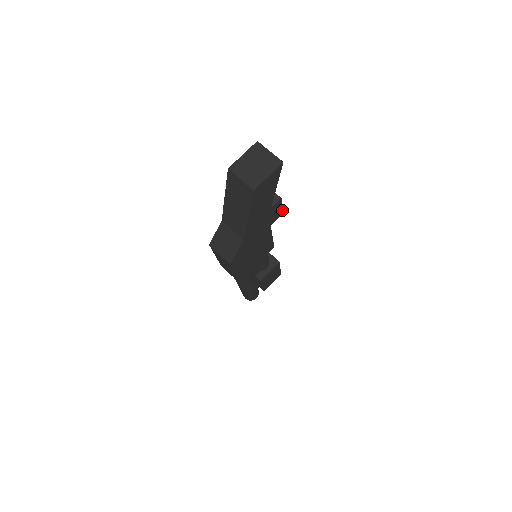
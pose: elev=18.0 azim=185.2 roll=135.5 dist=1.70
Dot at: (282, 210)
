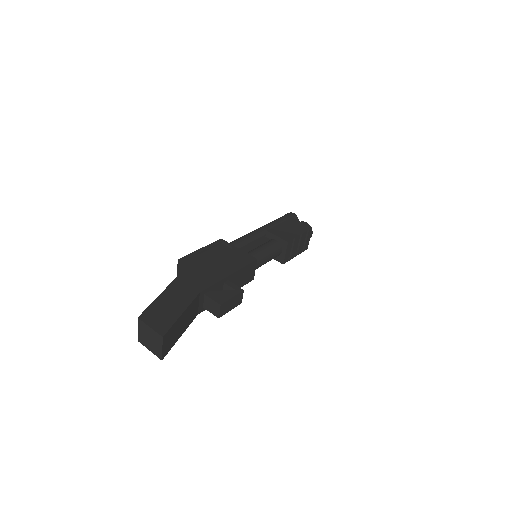
Dot at: occluded
